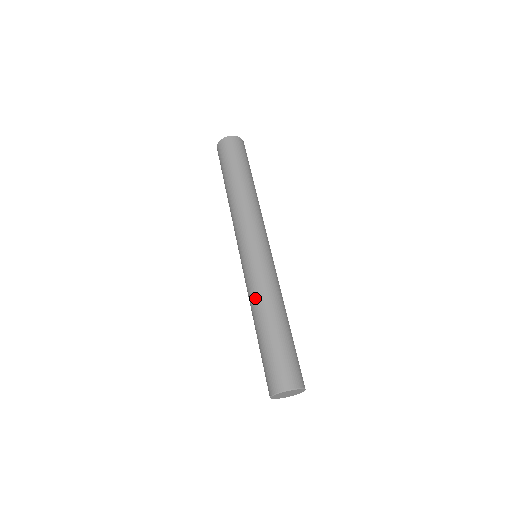
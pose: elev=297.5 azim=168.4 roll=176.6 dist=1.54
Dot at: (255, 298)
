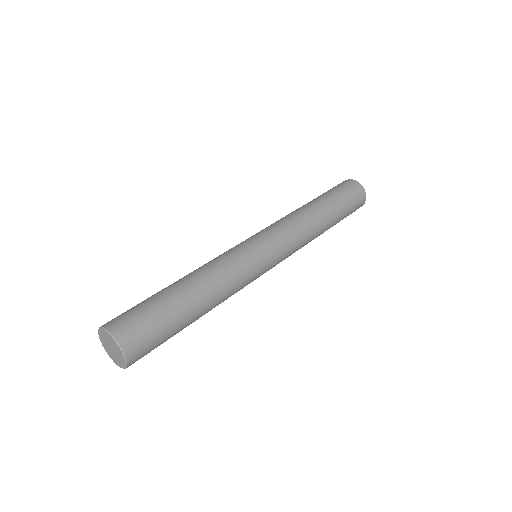
Dot at: occluded
